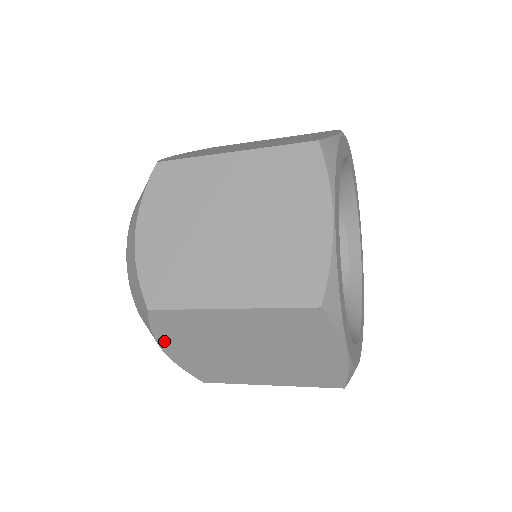
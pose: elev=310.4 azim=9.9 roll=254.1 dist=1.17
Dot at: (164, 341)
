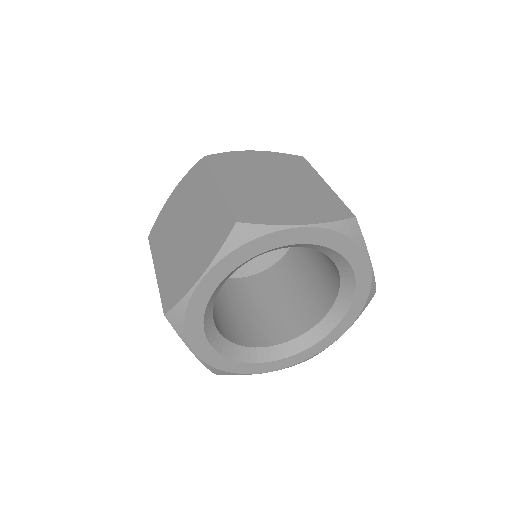
Dot at: occluded
